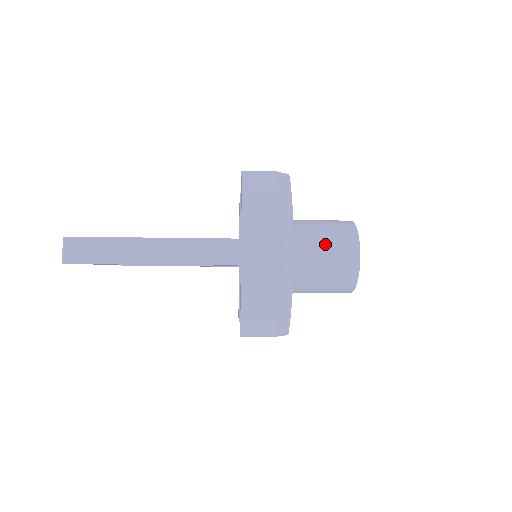
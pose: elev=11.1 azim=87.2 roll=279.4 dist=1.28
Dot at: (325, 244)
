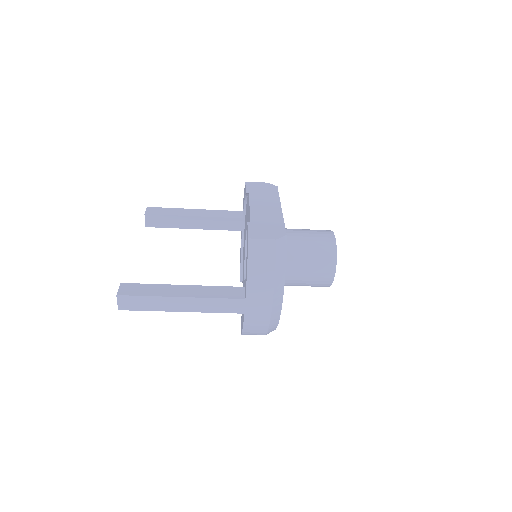
Dot at: (309, 267)
